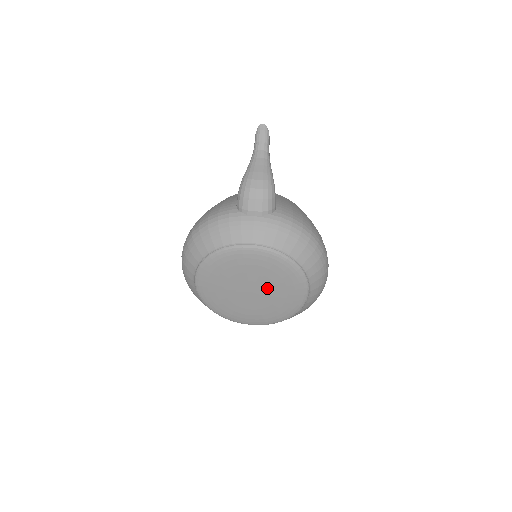
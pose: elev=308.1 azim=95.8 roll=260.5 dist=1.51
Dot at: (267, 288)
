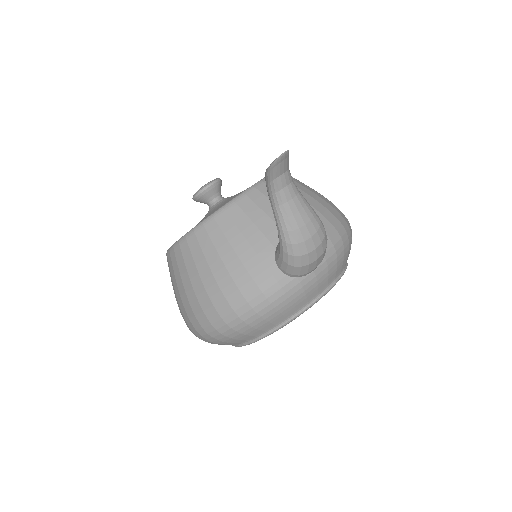
Dot at: occluded
